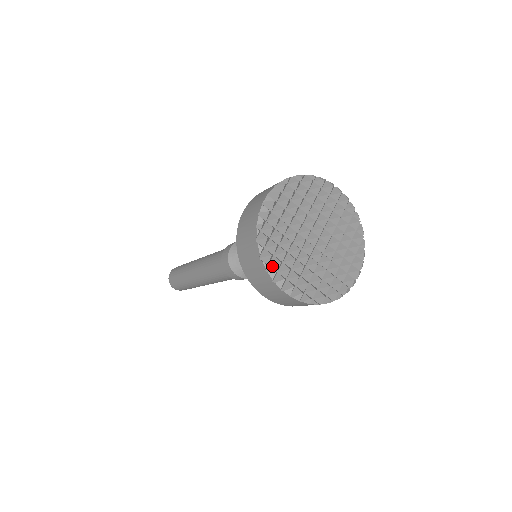
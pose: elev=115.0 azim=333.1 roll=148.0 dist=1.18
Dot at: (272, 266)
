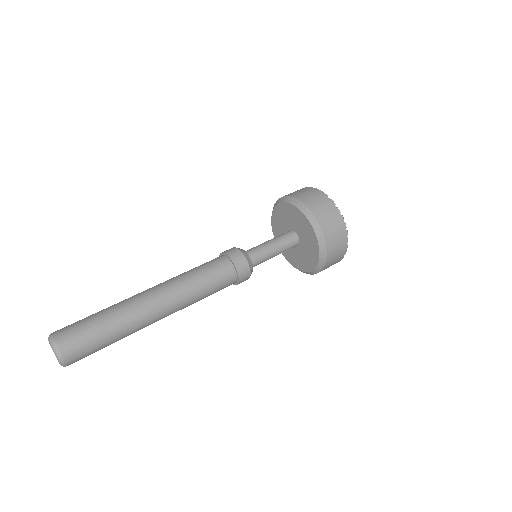
Dot at: occluded
